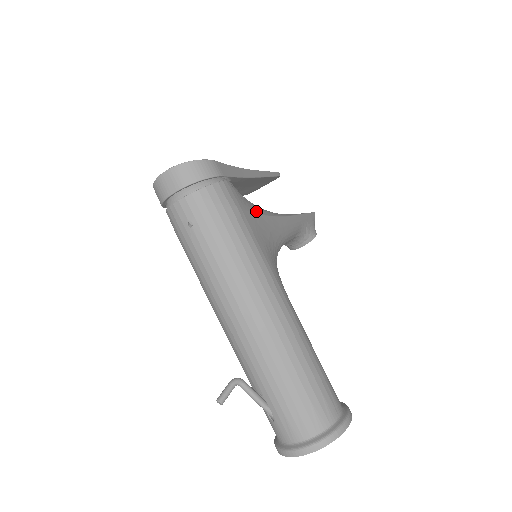
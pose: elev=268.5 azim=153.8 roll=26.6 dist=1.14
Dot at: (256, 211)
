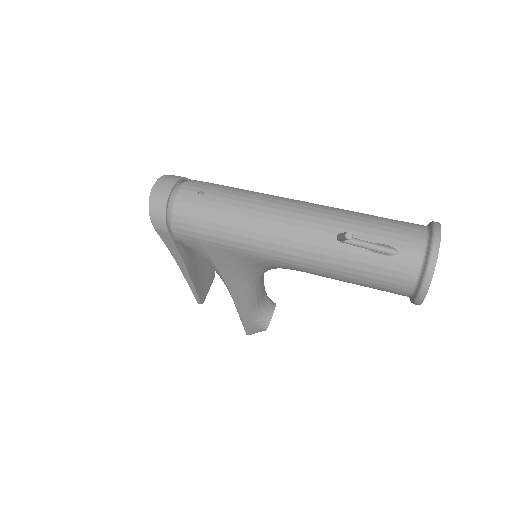
Dot at: occluded
